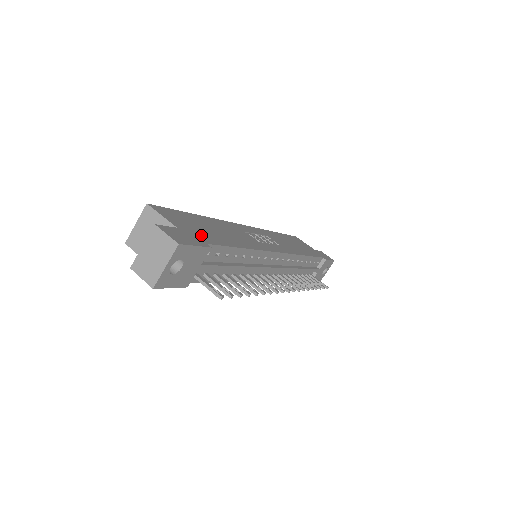
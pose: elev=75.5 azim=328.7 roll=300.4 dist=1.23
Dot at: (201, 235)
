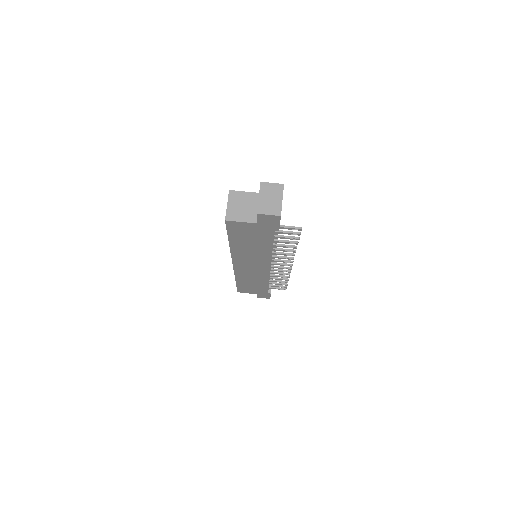
Dot at: occluded
